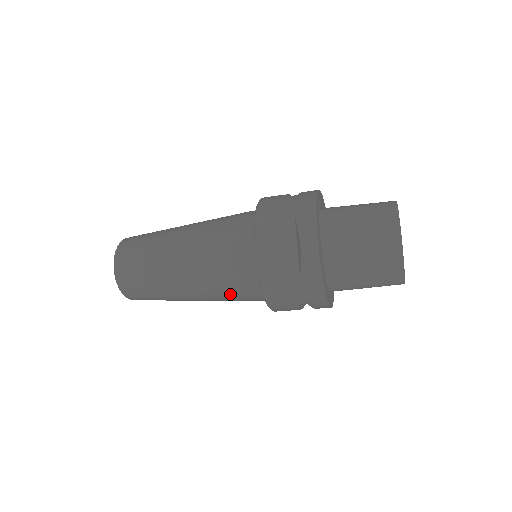
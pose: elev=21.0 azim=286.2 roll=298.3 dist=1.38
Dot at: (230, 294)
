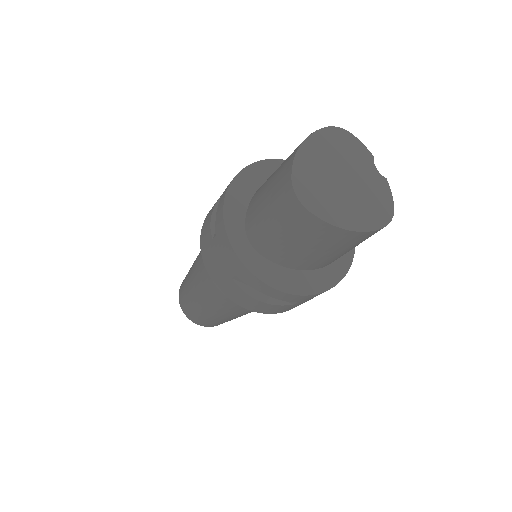
Dot at: occluded
